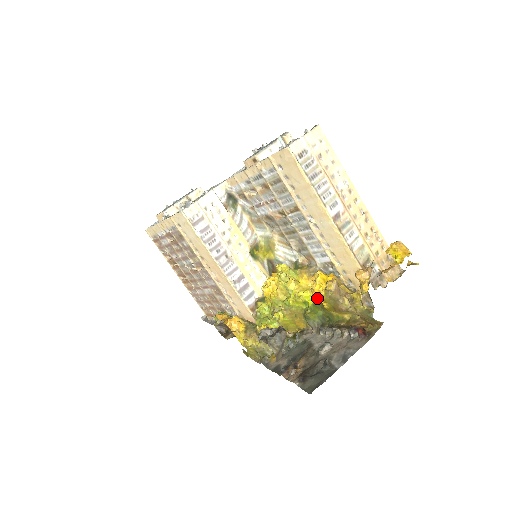
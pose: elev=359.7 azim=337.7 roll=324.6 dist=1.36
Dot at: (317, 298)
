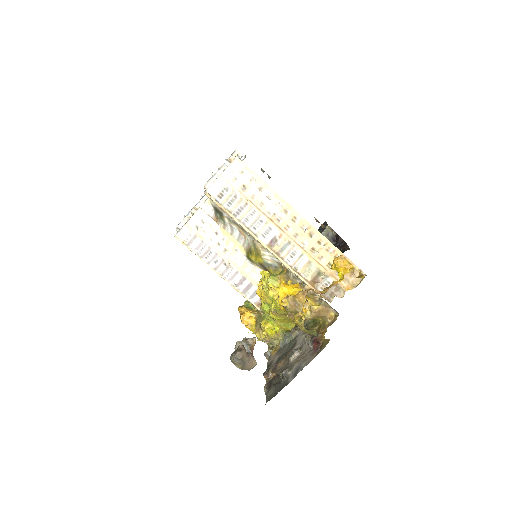
Dot at: occluded
